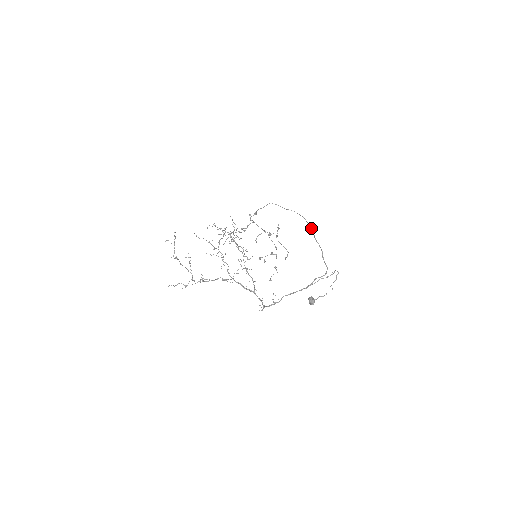
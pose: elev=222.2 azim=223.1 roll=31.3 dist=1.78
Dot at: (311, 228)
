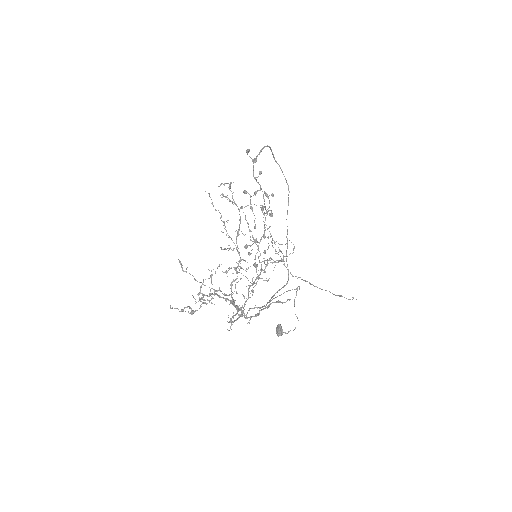
Dot at: occluded
